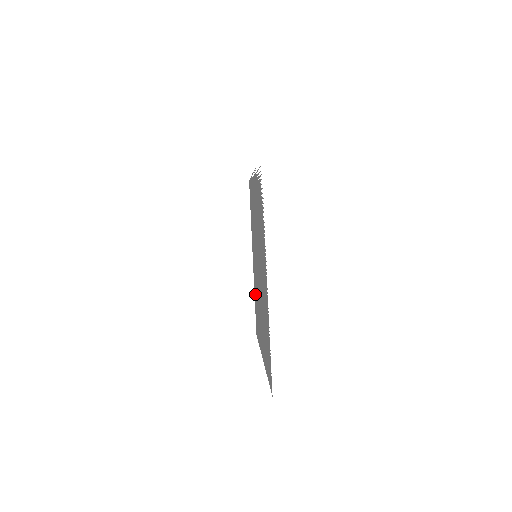
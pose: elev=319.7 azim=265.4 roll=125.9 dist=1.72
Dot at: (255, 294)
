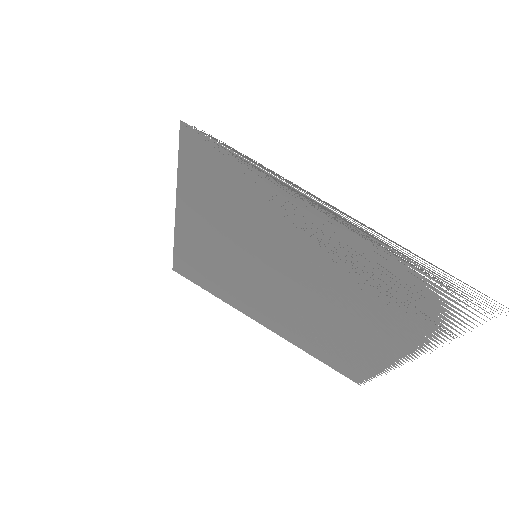
Dot at: (196, 255)
